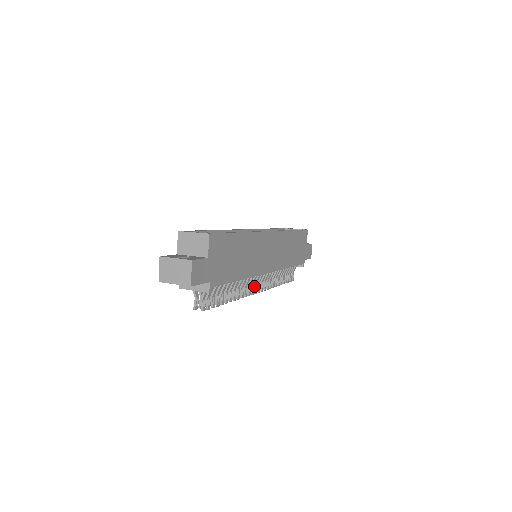
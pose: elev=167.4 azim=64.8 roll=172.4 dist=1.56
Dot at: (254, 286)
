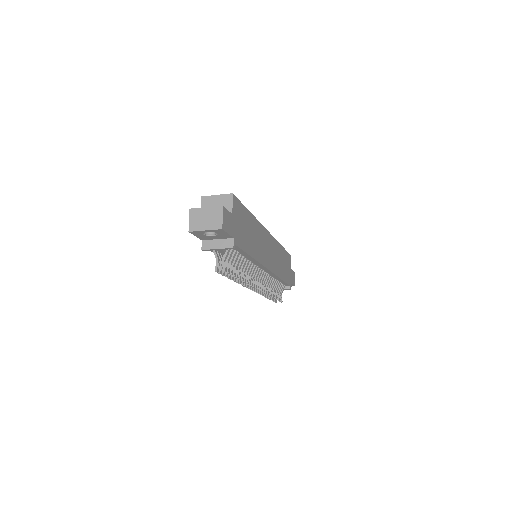
Dot at: (256, 282)
